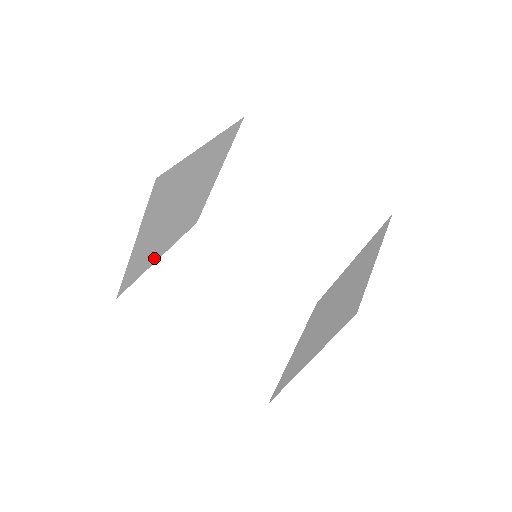
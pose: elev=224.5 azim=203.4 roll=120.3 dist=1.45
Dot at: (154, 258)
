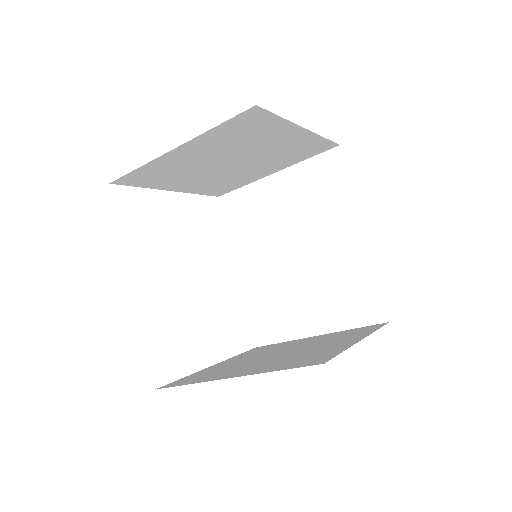
Dot at: (167, 185)
